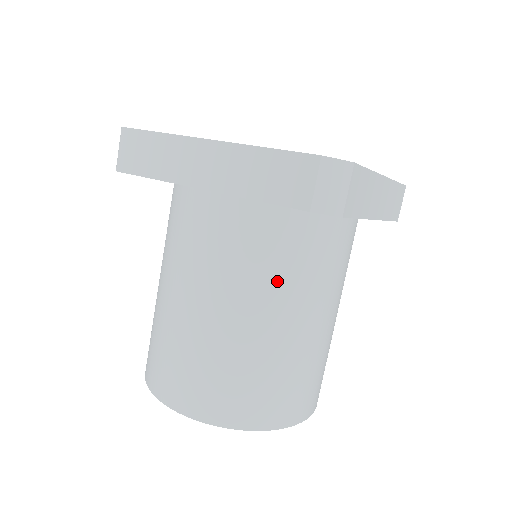
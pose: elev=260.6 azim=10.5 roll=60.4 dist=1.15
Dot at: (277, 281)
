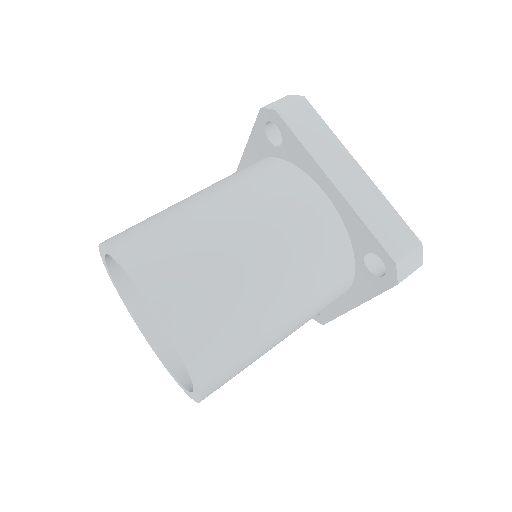
Dot at: (308, 283)
